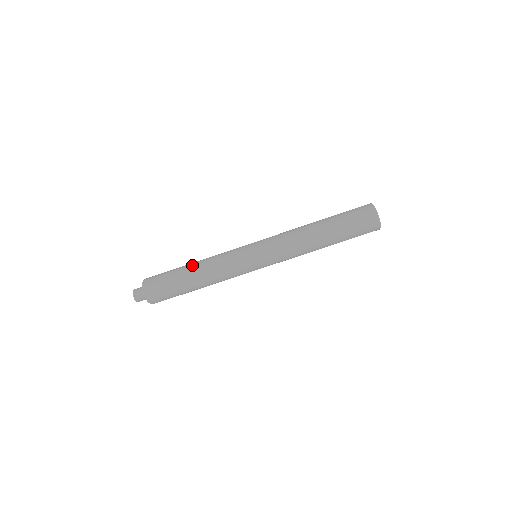
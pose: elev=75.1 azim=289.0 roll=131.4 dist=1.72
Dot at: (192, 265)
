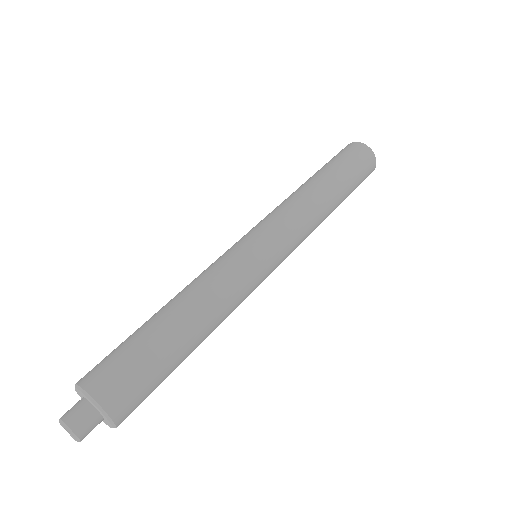
Dot at: occluded
